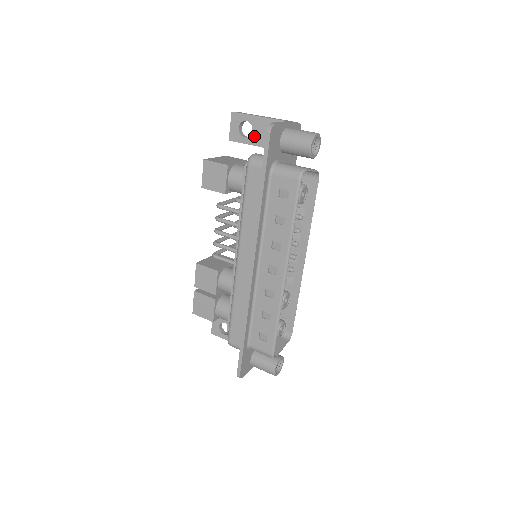
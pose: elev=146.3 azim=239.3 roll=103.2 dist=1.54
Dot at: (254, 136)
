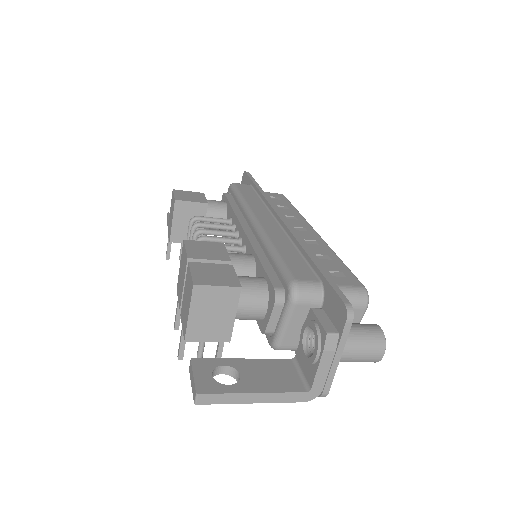
Dot at: occluded
